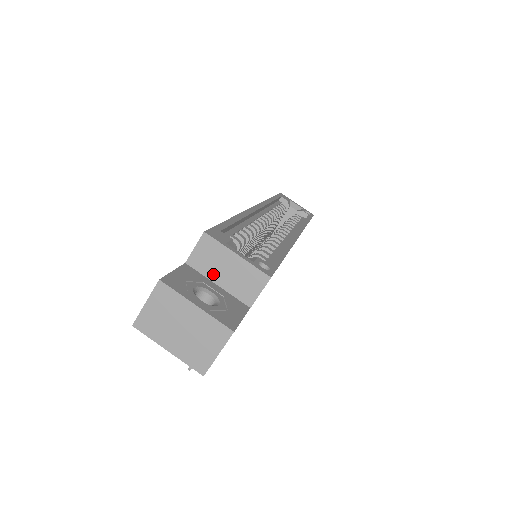
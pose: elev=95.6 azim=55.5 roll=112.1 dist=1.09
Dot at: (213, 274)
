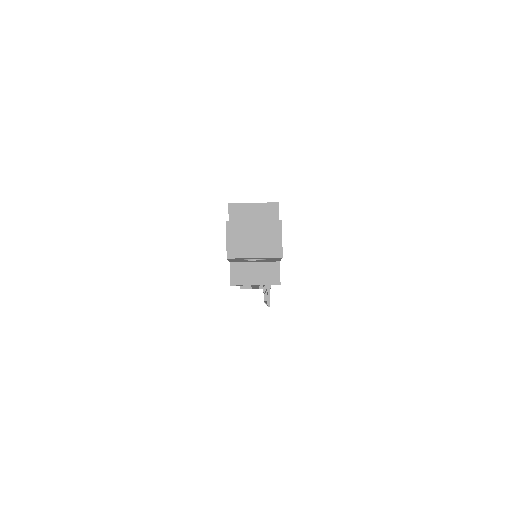
Dot at: occluded
